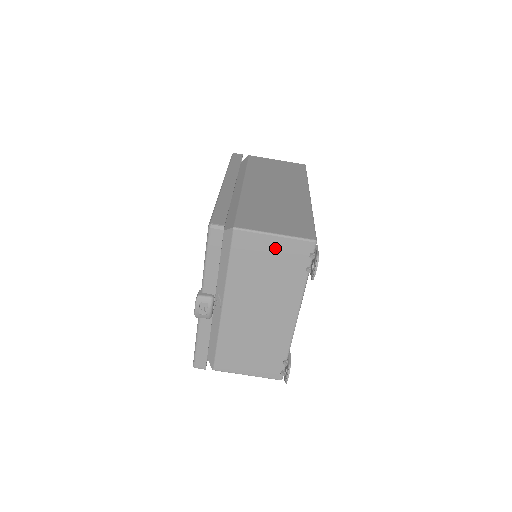
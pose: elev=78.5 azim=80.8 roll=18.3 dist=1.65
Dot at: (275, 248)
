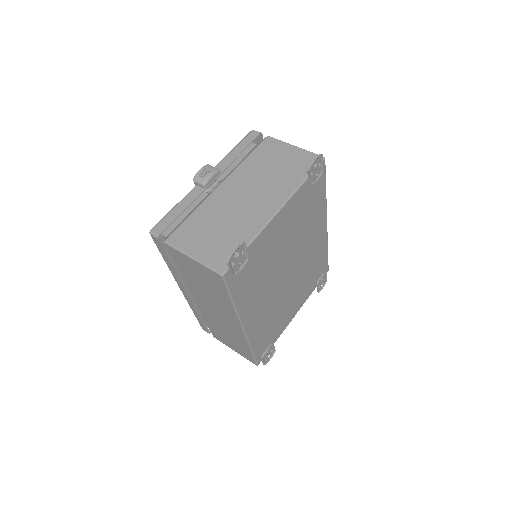
Dot at: (290, 154)
